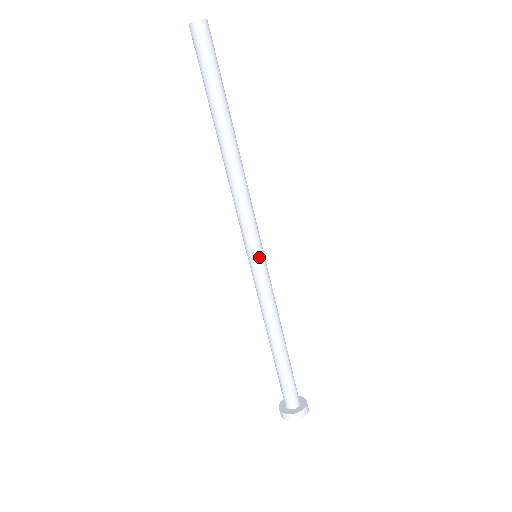
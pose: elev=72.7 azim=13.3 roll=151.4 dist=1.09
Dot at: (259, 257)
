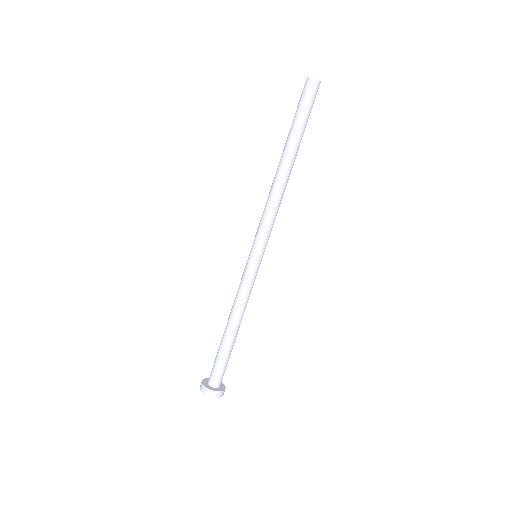
Dot at: (261, 258)
